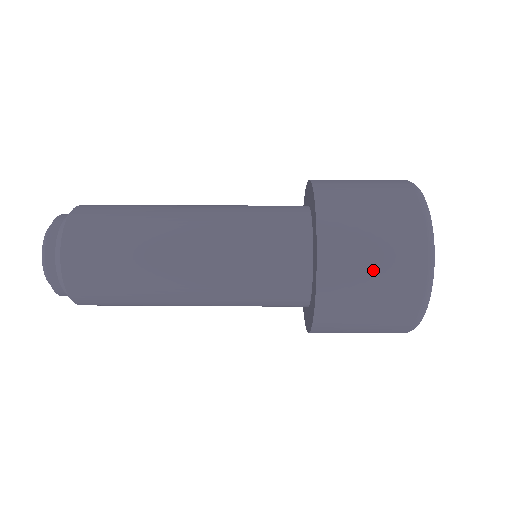
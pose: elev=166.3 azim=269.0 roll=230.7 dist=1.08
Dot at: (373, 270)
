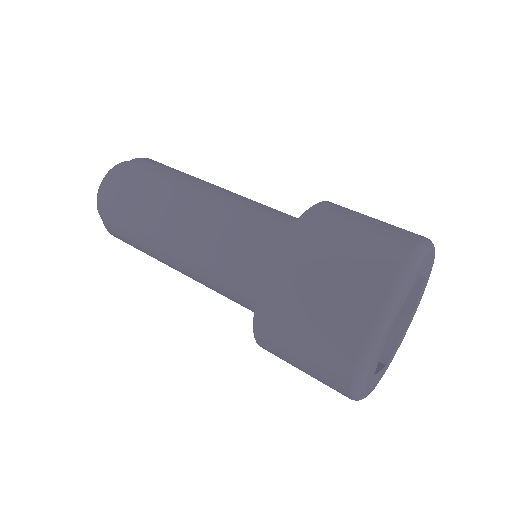
Dot at: (300, 359)
